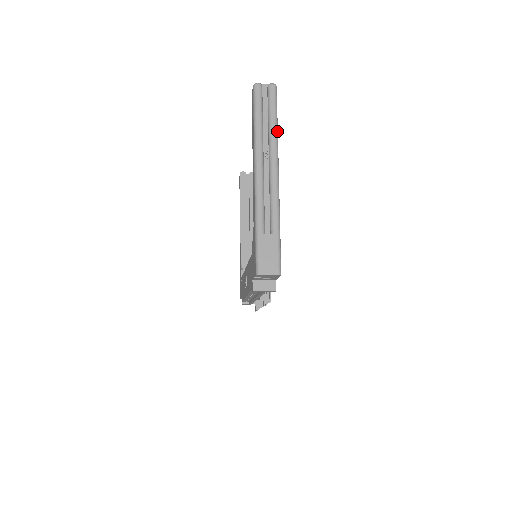
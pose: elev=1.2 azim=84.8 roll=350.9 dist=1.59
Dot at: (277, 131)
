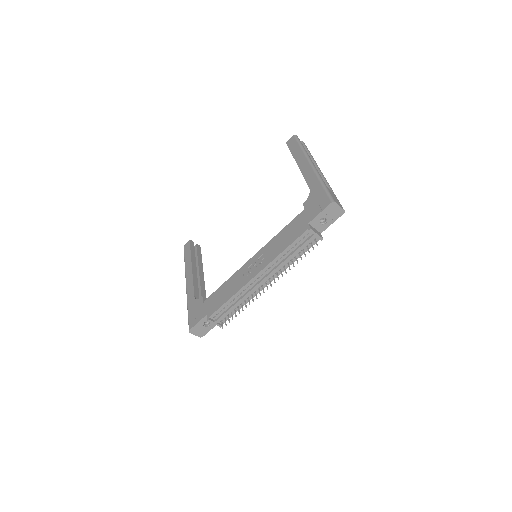
Dot at: occluded
